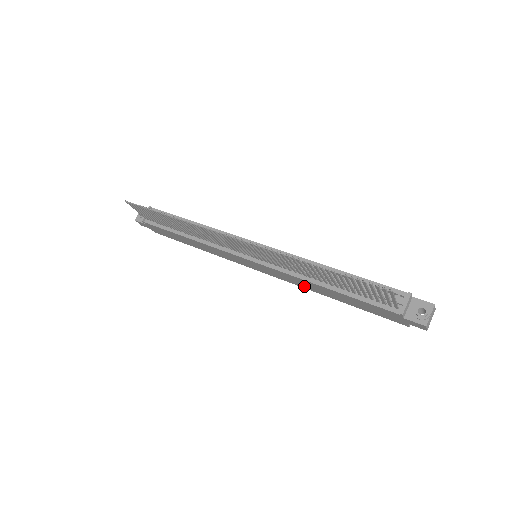
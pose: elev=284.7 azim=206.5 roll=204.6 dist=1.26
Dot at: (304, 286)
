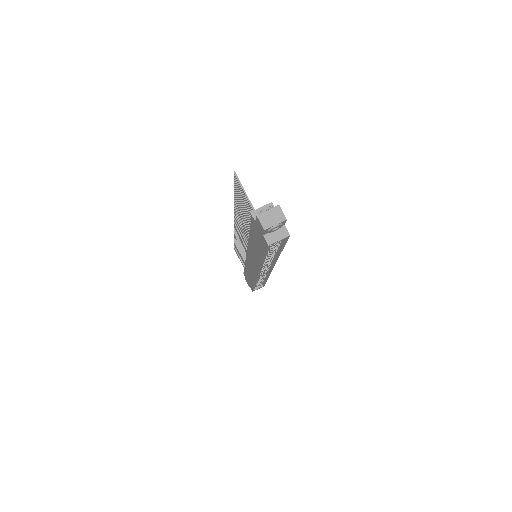
Dot at: (258, 262)
